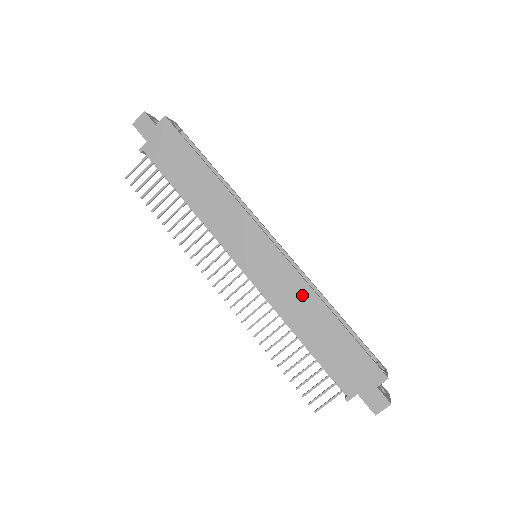
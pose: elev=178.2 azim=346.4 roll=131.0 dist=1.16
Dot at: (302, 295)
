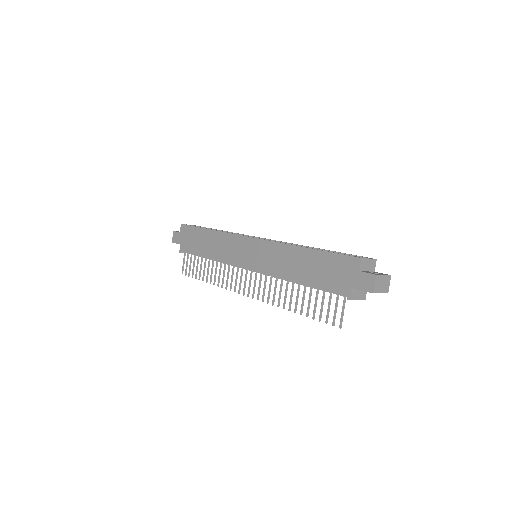
Dot at: (283, 253)
